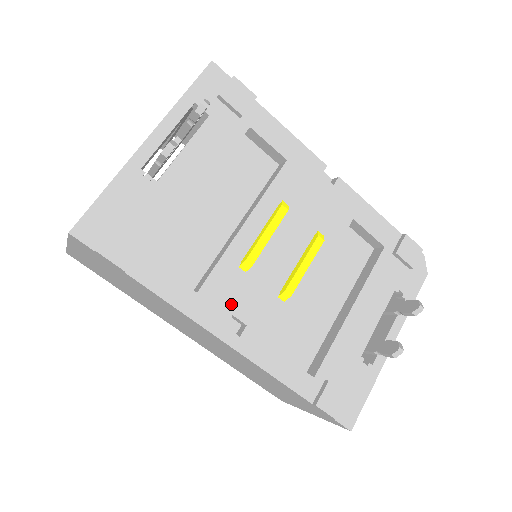
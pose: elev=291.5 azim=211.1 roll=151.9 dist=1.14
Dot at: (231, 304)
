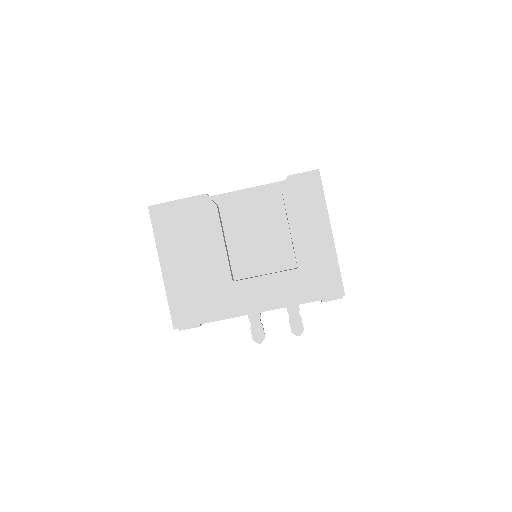
Dot at: occluded
